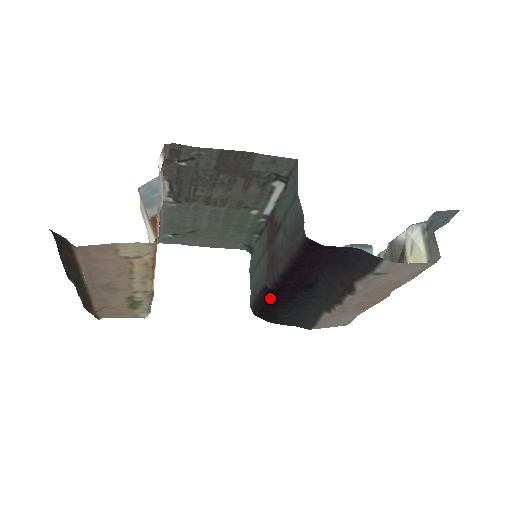
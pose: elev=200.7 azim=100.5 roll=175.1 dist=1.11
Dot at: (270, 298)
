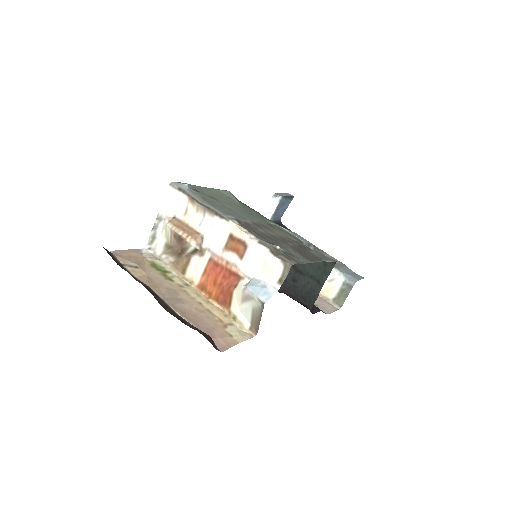
Dot at: occluded
